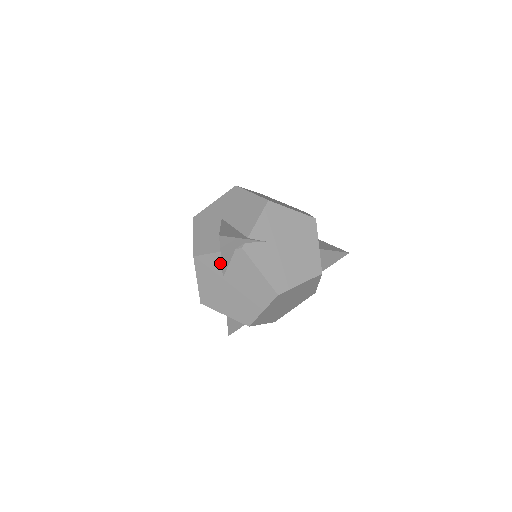
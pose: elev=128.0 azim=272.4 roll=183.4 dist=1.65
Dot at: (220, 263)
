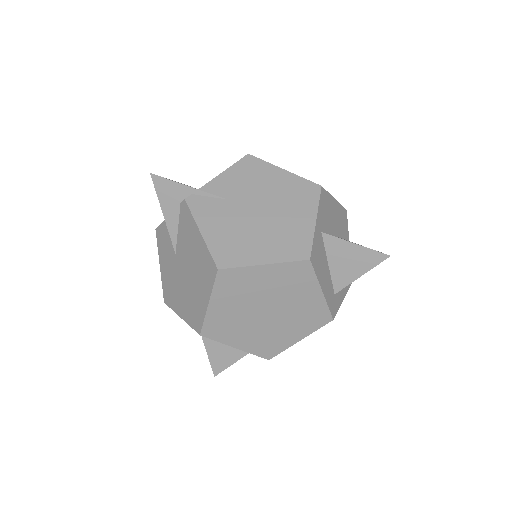
Dot at: occluded
